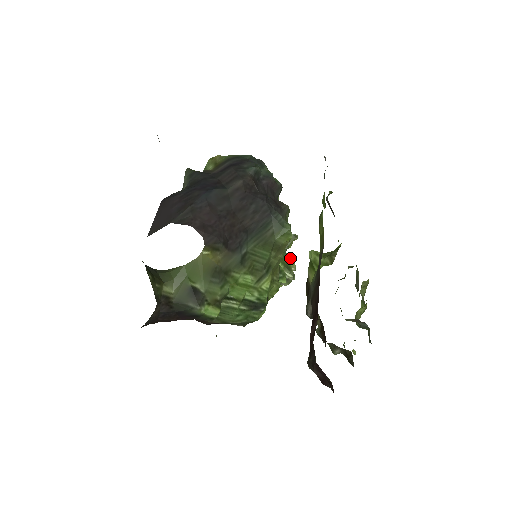
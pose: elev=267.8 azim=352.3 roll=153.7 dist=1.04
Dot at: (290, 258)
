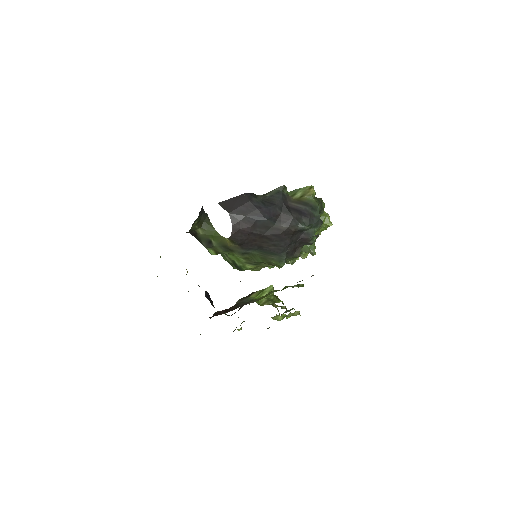
Dot at: occluded
